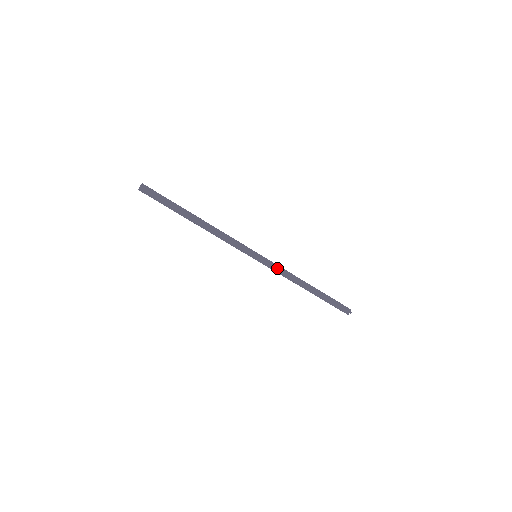
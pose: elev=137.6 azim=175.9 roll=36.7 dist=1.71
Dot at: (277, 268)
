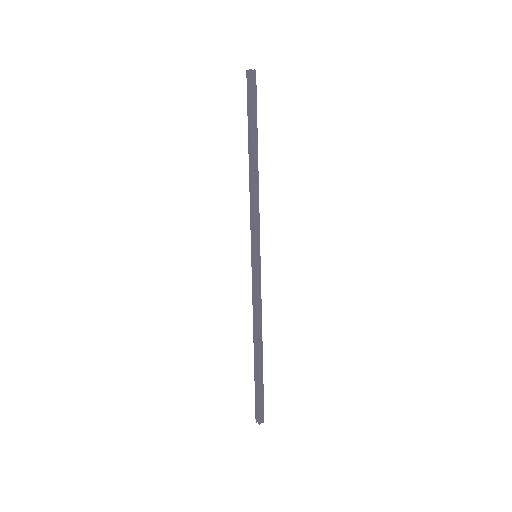
Dot at: (256, 290)
